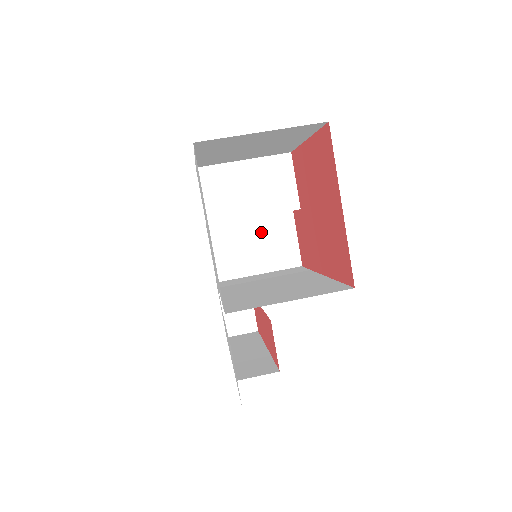
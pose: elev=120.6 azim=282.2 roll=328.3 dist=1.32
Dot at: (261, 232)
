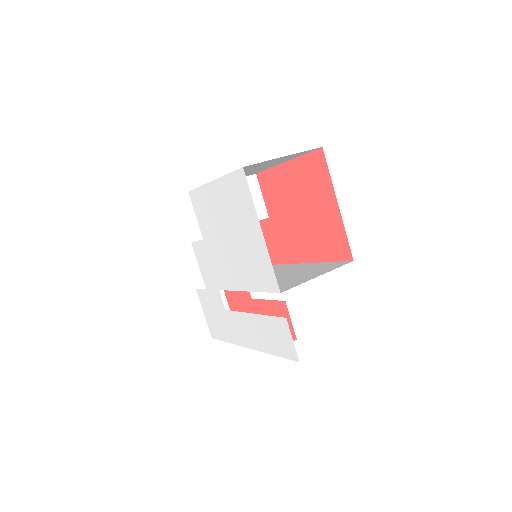
Dot at: occluded
